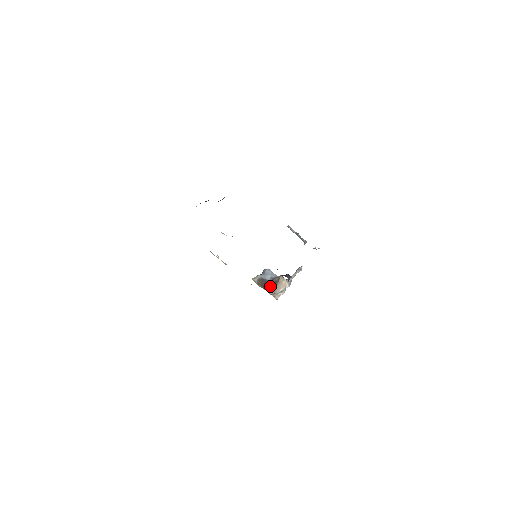
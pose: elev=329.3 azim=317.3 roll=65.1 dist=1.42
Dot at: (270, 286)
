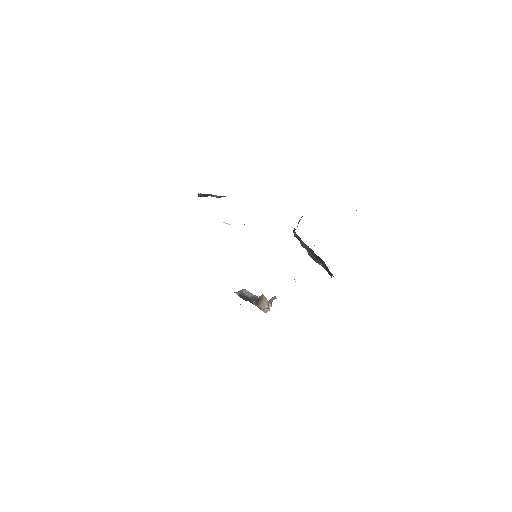
Dot at: (253, 302)
